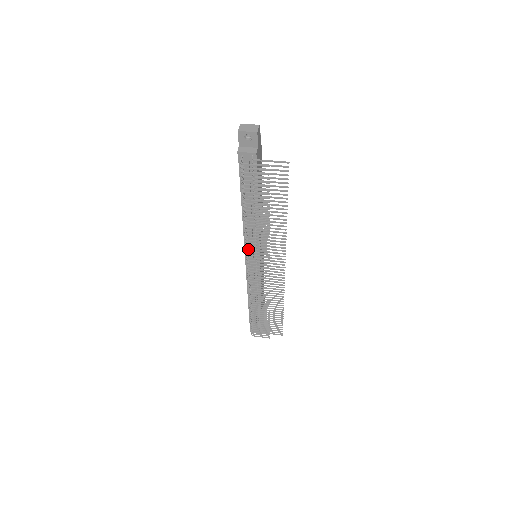
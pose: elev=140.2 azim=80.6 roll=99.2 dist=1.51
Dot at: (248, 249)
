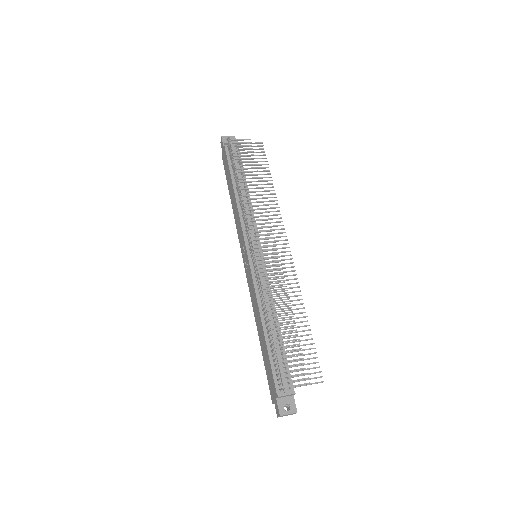
Dot at: (249, 221)
